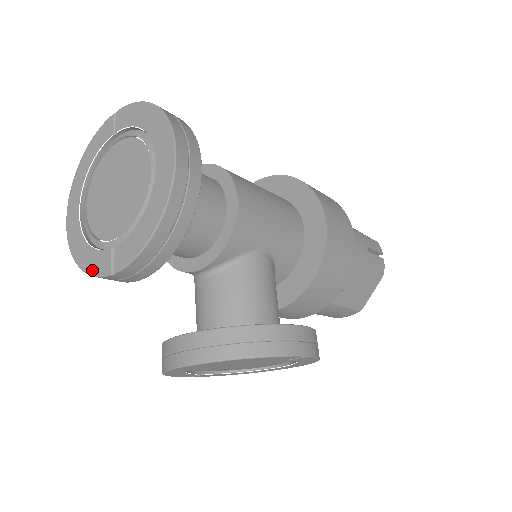
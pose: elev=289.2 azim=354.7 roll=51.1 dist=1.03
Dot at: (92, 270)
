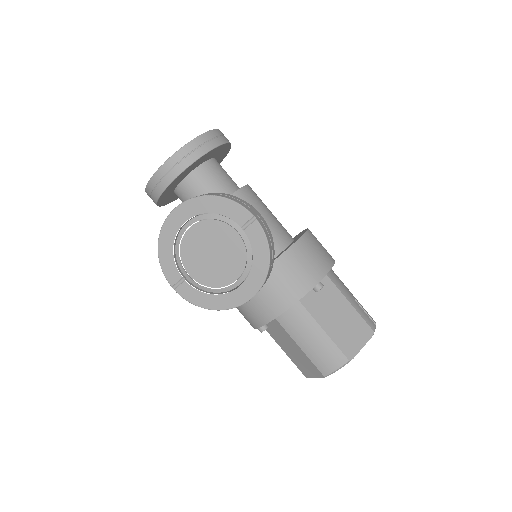
Dot at: (152, 177)
